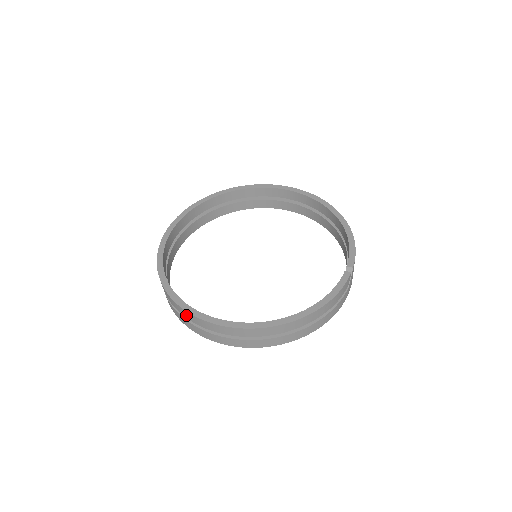
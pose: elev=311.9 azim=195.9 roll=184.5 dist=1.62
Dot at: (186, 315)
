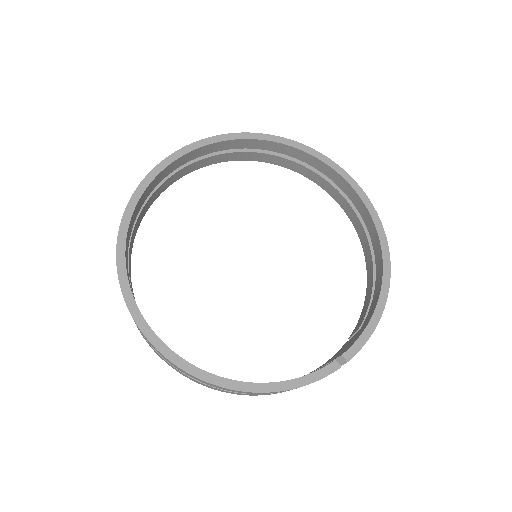
Dot at: occluded
